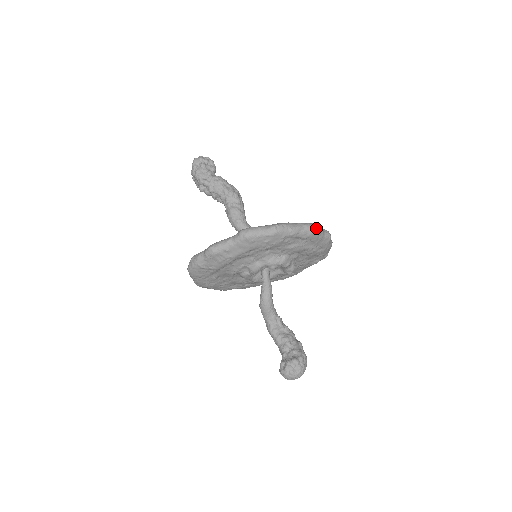
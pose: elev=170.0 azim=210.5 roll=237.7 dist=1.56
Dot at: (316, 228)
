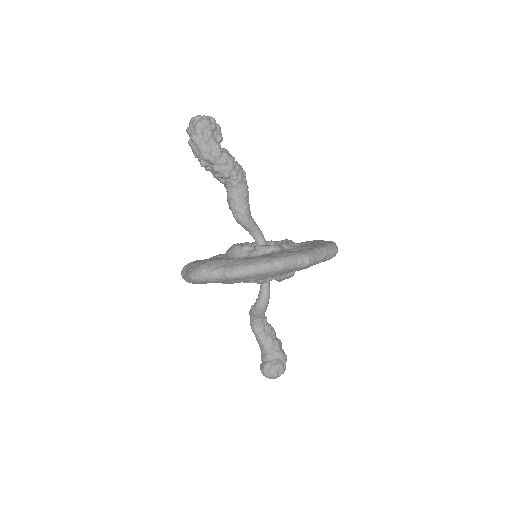
Dot at: (337, 252)
